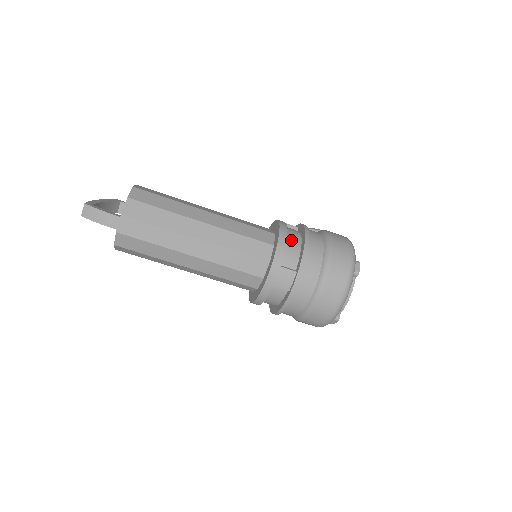
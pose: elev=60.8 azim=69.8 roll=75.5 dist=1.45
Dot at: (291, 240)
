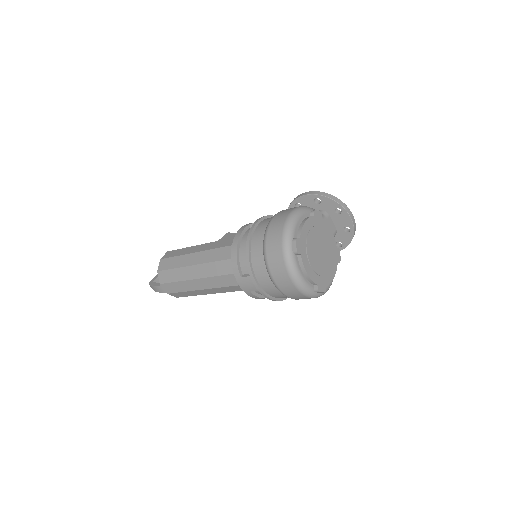
Dot at: (243, 248)
